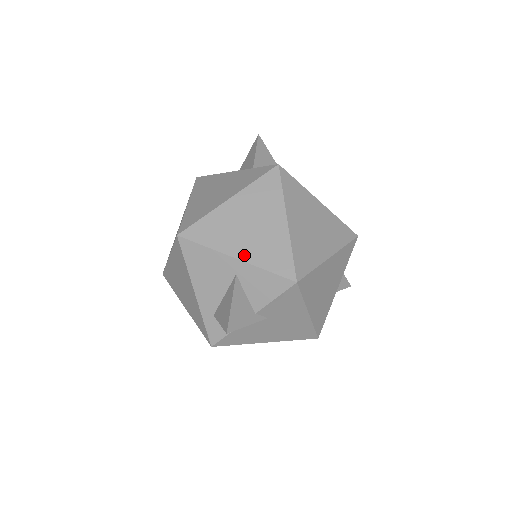
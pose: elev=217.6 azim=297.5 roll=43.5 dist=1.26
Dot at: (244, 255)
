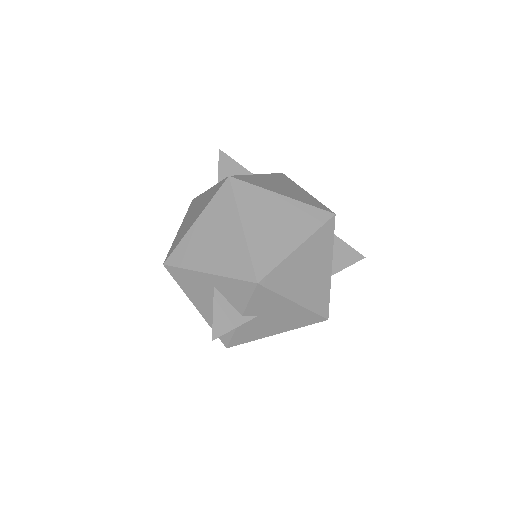
Dot at: (213, 269)
